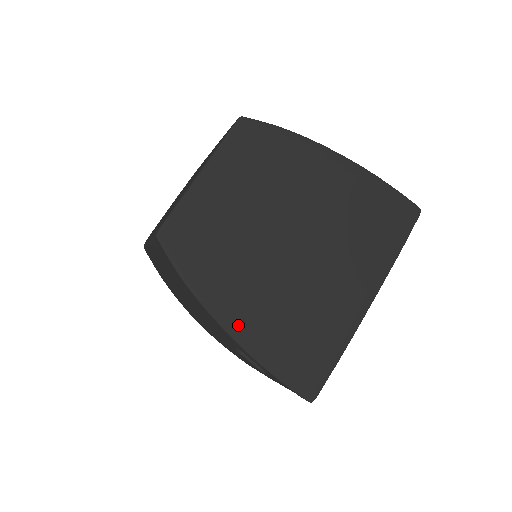
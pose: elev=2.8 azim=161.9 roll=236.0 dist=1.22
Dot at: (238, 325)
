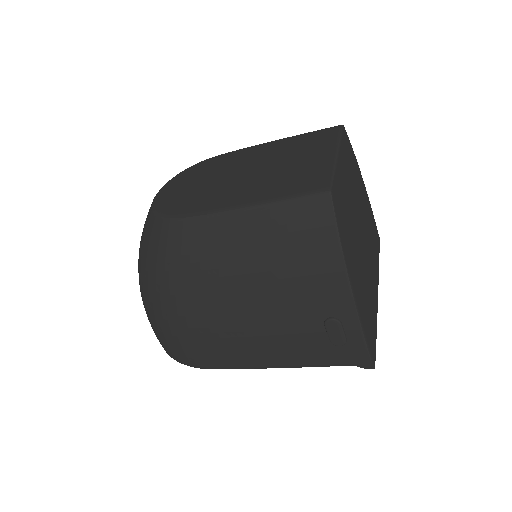
Dot at: (356, 290)
